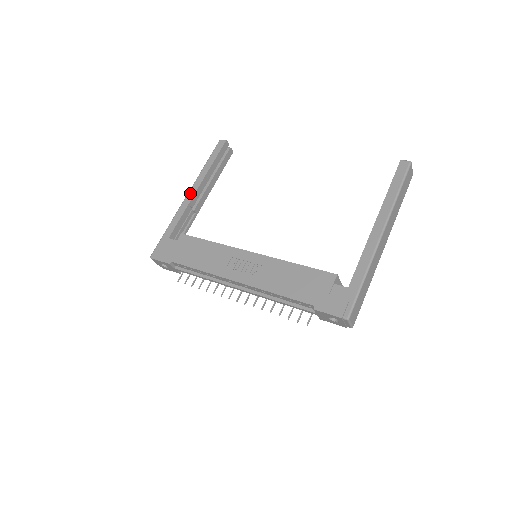
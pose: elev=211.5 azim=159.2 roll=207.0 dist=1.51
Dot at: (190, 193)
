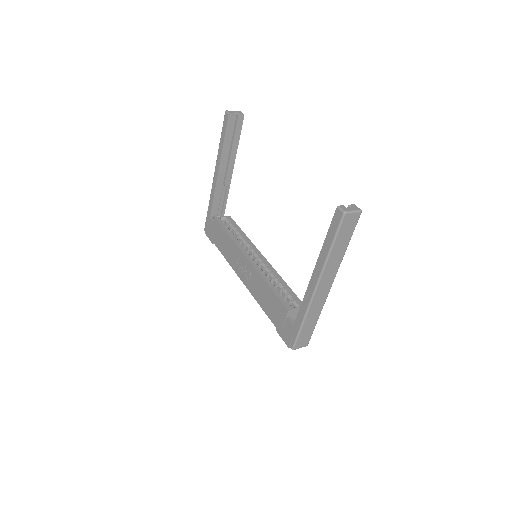
Dot at: (215, 175)
